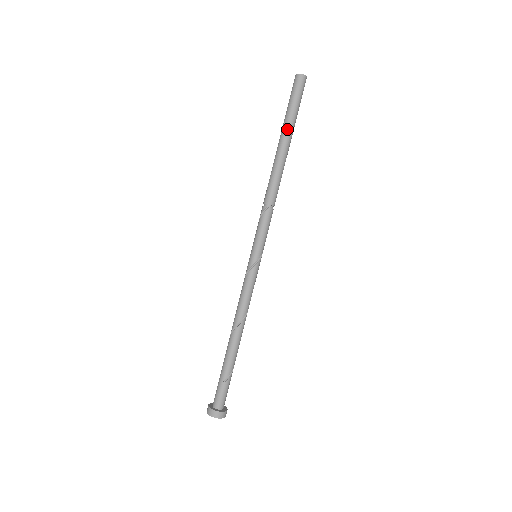
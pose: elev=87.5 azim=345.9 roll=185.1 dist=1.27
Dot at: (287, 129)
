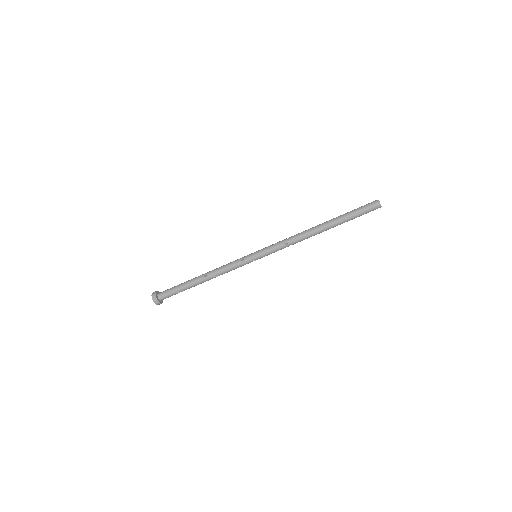
Dot at: (342, 221)
